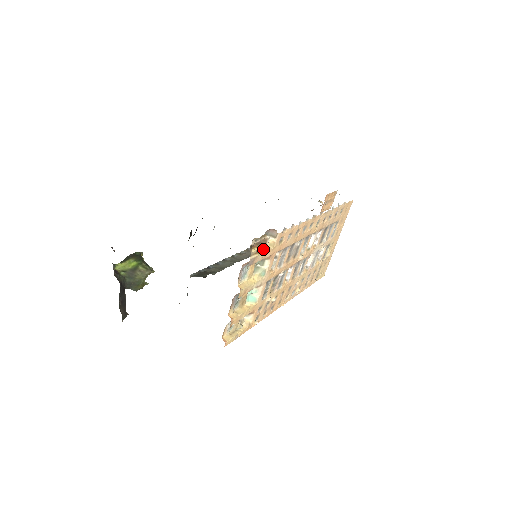
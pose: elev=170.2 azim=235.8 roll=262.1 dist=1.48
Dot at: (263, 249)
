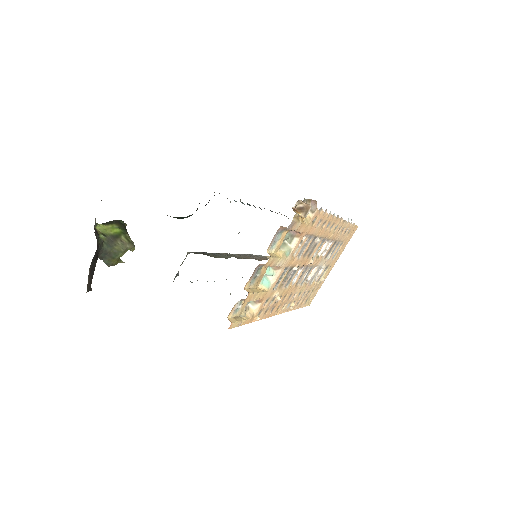
Dot at: (302, 218)
